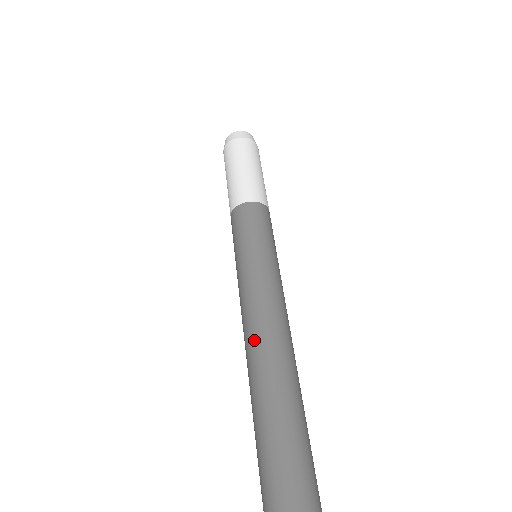
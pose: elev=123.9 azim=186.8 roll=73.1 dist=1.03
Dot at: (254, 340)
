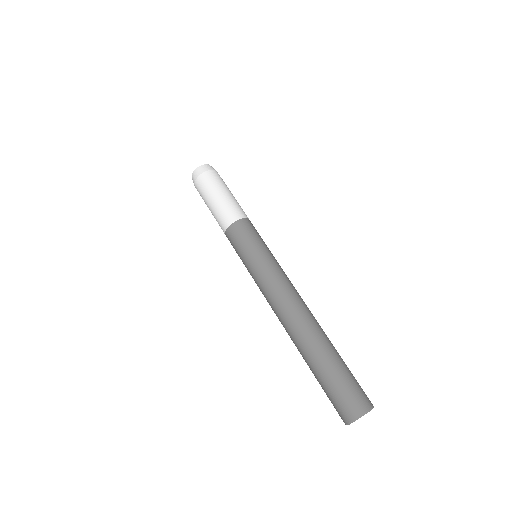
Dot at: (285, 313)
